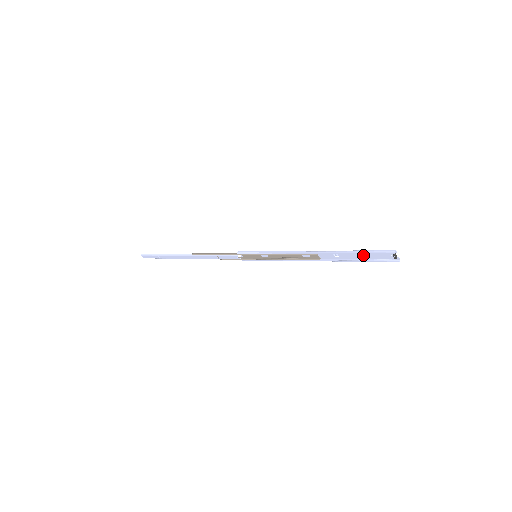
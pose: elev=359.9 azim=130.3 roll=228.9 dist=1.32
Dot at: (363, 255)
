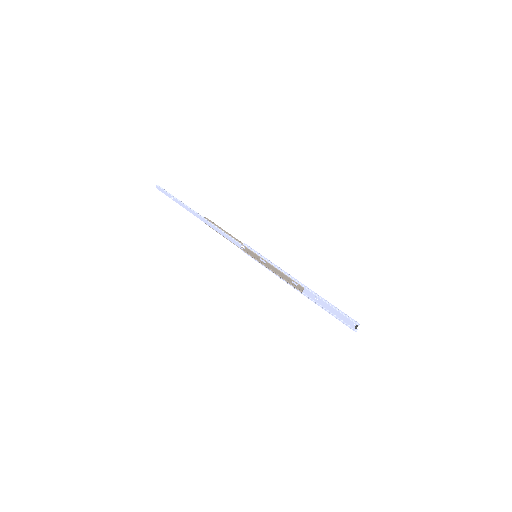
Dot at: (335, 311)
